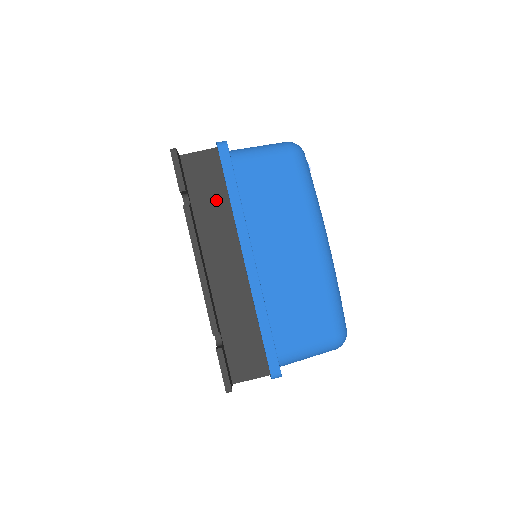
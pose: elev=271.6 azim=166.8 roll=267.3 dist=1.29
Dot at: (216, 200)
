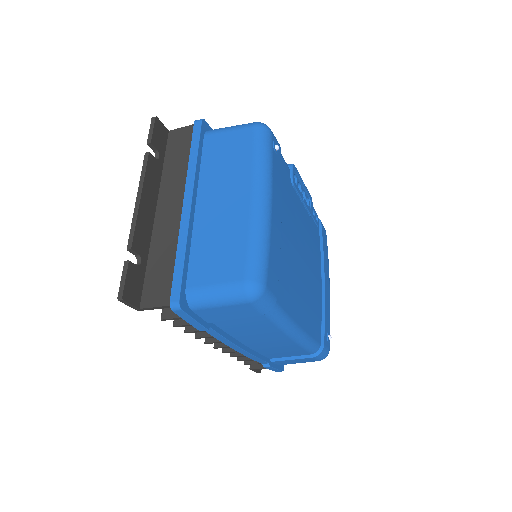
Dot at: (182, 160)
